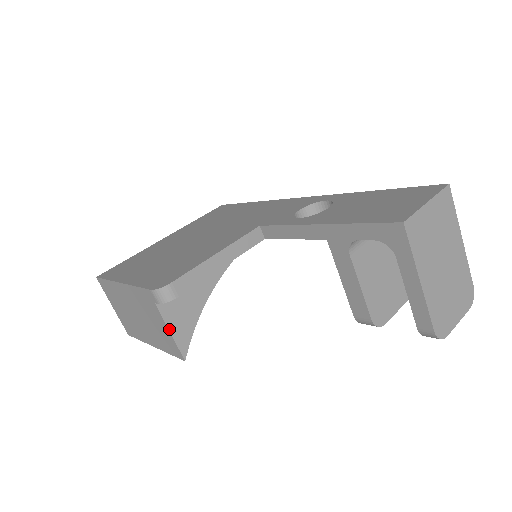
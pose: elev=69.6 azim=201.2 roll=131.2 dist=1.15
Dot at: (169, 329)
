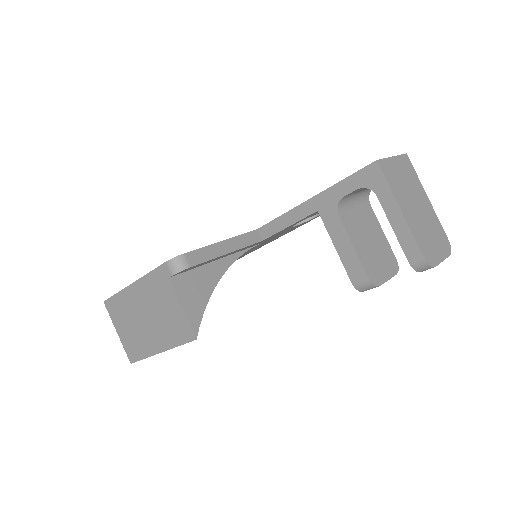
Dot at: (181, 305)
